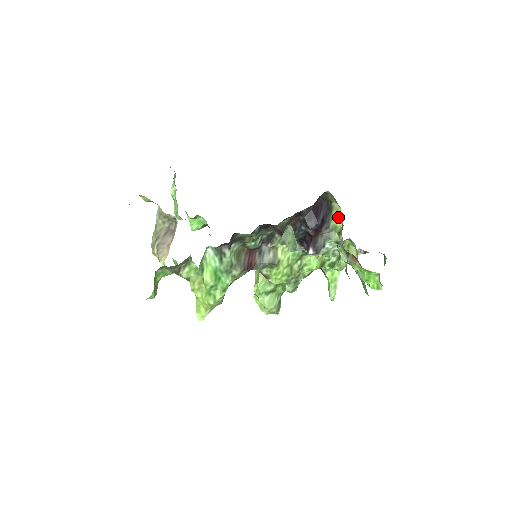
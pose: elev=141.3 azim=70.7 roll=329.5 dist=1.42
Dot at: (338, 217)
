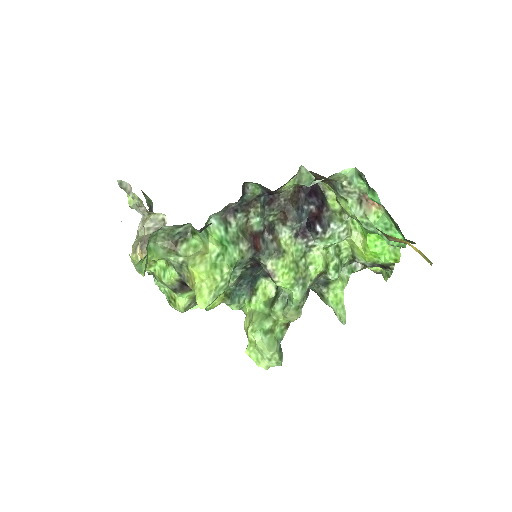
Dot at: (334, 203)
